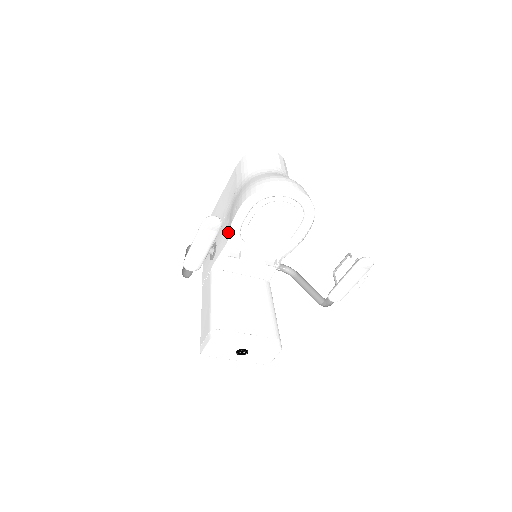
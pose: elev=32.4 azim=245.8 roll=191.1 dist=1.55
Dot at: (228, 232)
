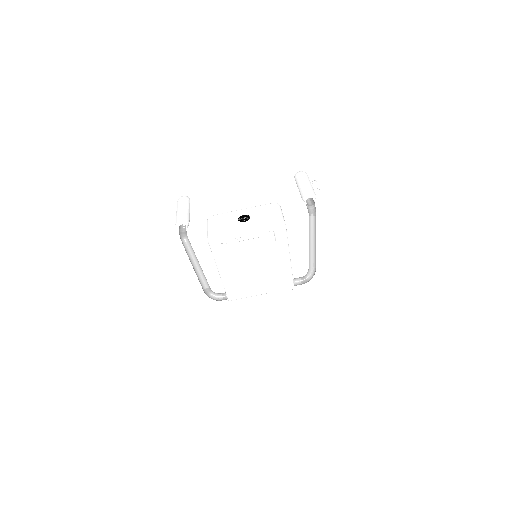
Dot at: occluded
